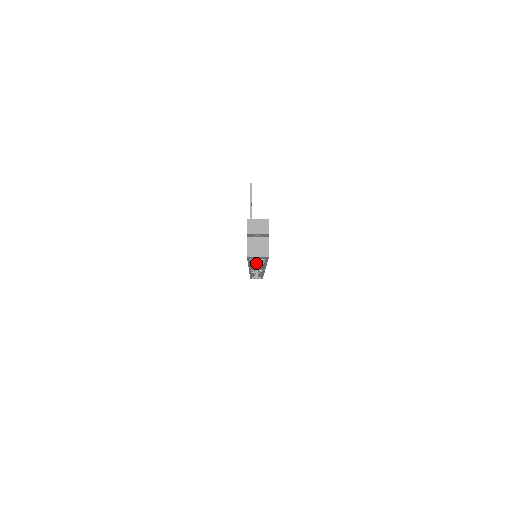
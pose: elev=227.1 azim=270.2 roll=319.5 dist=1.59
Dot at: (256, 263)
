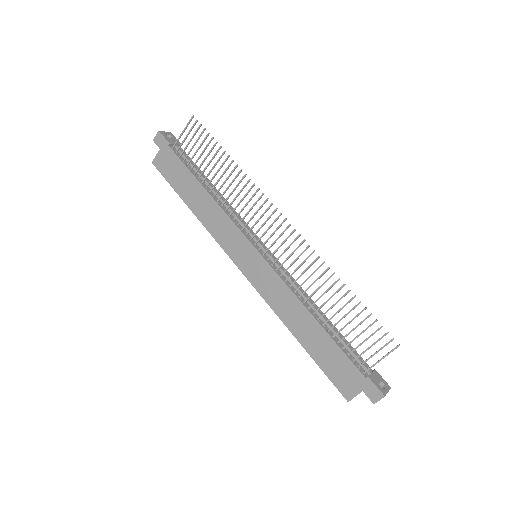
Dot at: occluded
